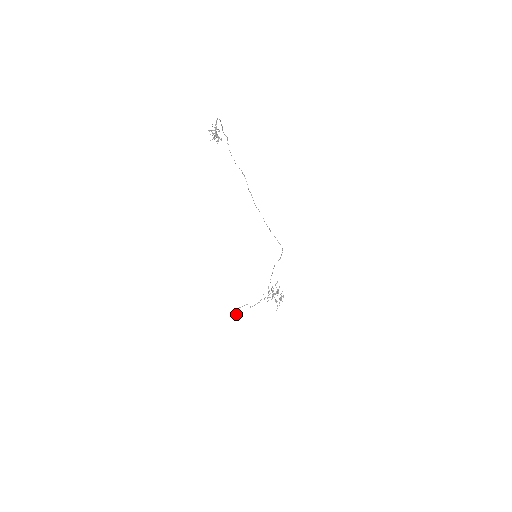
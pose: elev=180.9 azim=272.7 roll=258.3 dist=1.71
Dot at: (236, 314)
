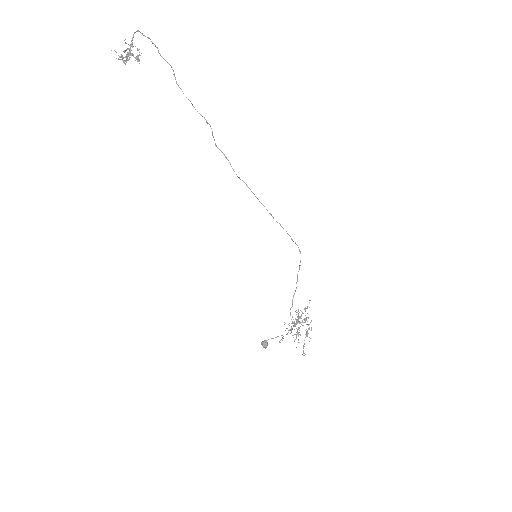
Dot at: (264, 347)
